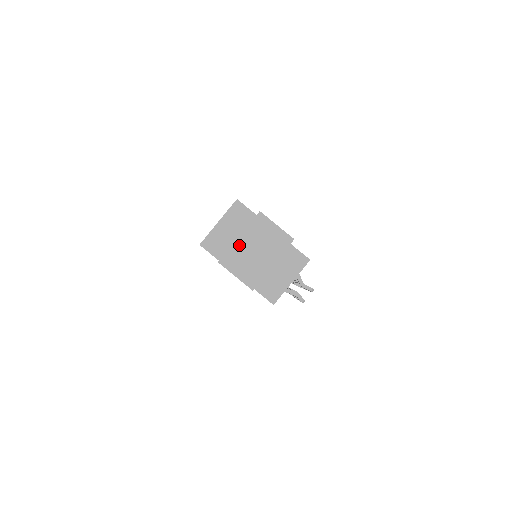
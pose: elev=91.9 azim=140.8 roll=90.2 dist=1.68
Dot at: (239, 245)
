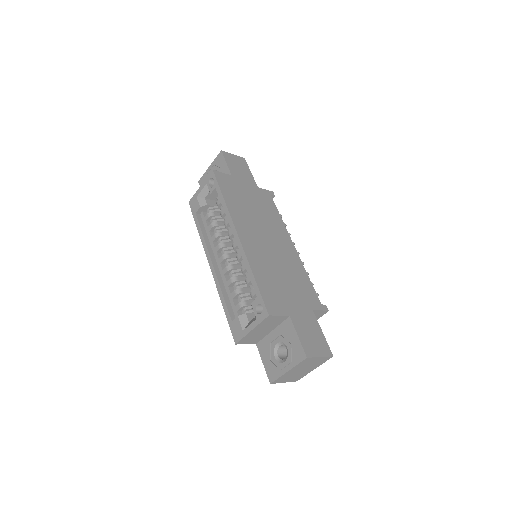
Dot at: (288, 374)
